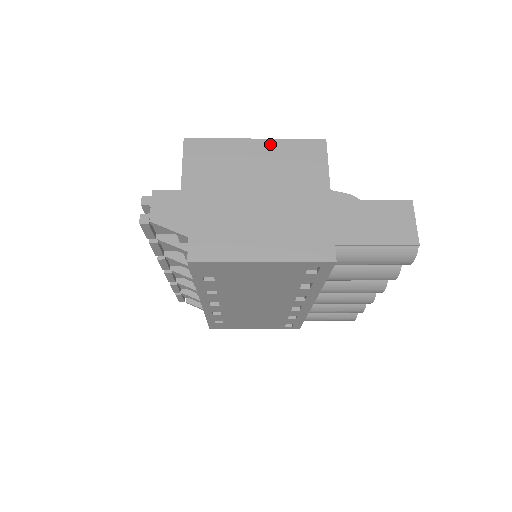
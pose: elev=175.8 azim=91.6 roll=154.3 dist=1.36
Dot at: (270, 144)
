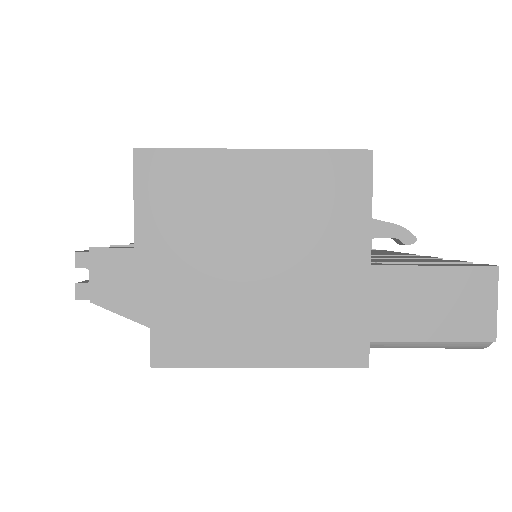
Dot at: (278, 160)
